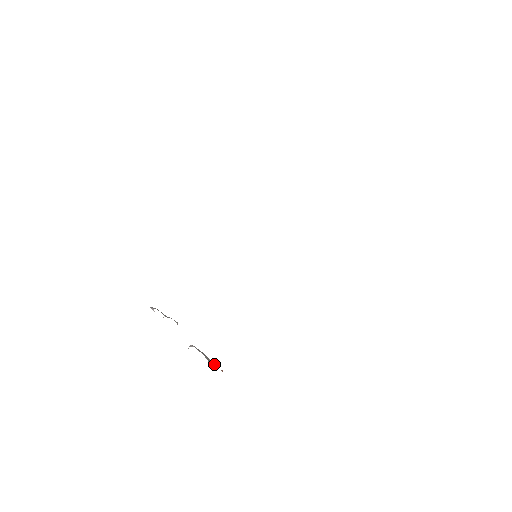
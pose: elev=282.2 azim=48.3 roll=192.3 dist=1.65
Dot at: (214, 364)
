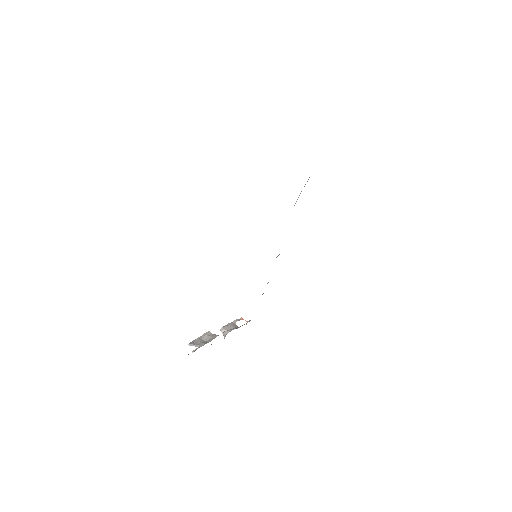
Dot at: (236, 321)
